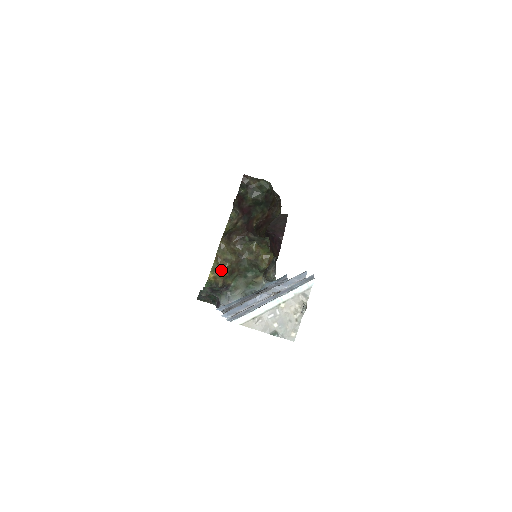
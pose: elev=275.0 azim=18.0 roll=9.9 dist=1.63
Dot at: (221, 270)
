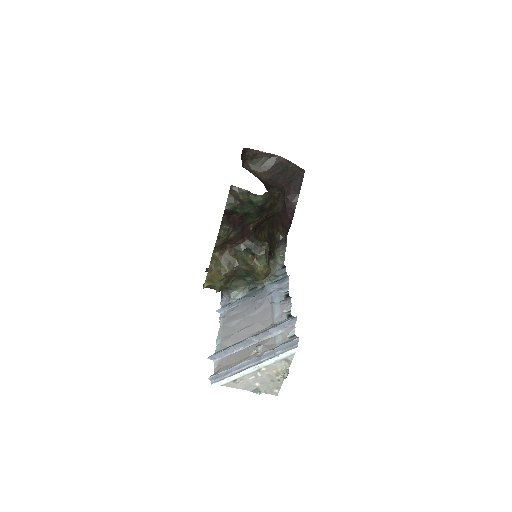
Dot at: (215, 282)
